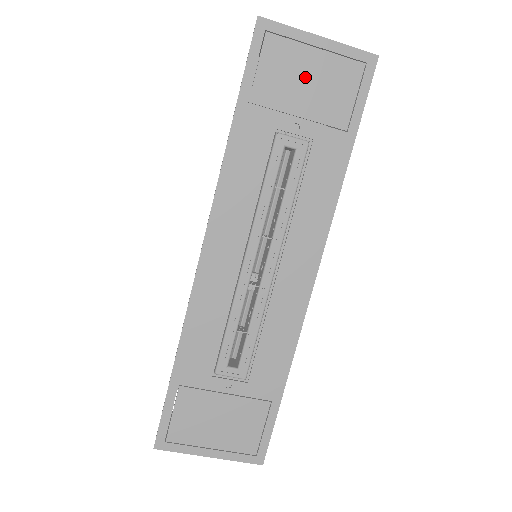
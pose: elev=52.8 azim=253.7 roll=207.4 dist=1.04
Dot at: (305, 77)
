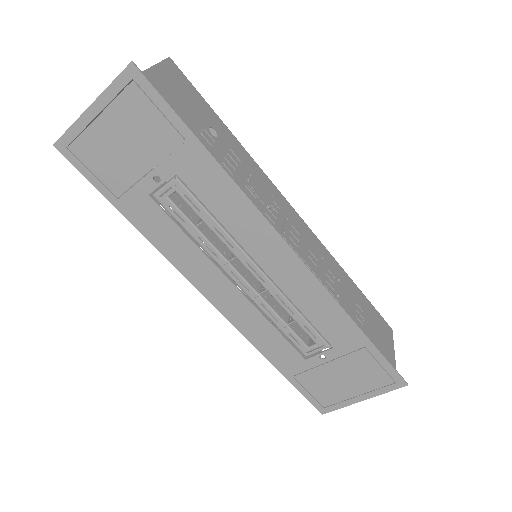
Dot at: (119, 143)
